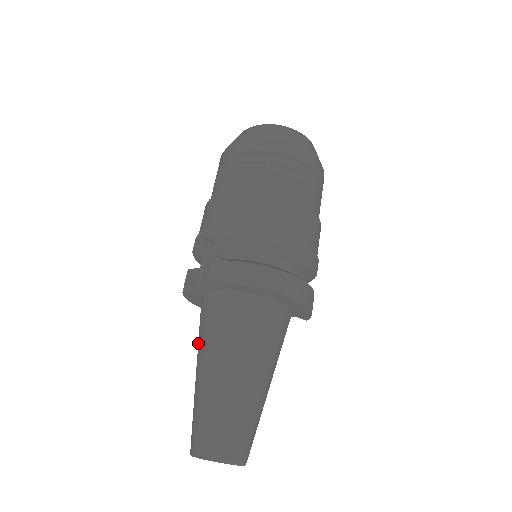
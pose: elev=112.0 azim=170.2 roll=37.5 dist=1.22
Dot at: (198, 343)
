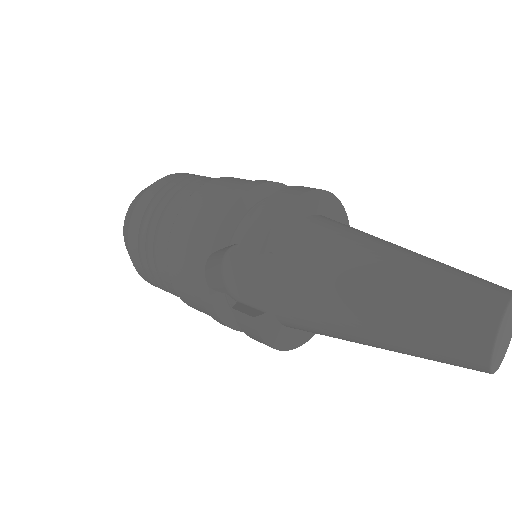
Dot at: (330, 321)
